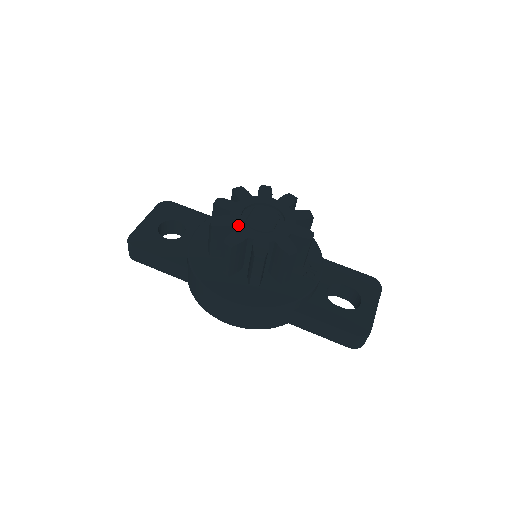
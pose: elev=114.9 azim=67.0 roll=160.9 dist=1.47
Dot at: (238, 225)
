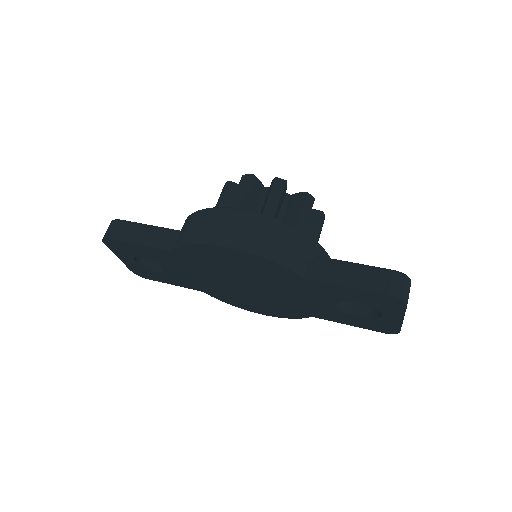
Dot at: occluded
